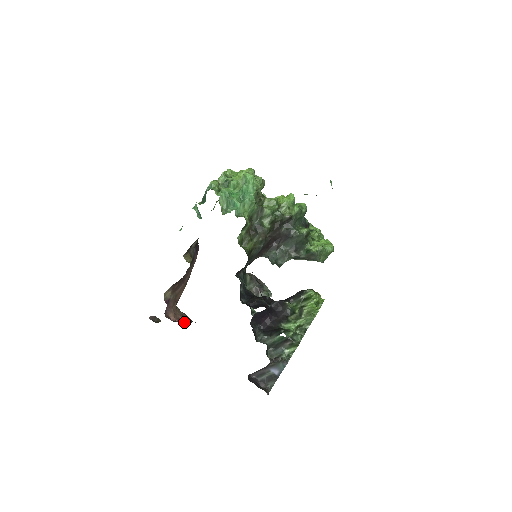
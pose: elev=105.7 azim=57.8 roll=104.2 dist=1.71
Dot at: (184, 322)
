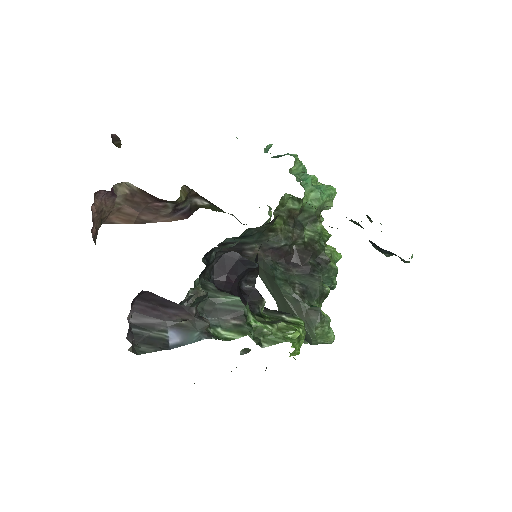
Dot at: (92, 233)
